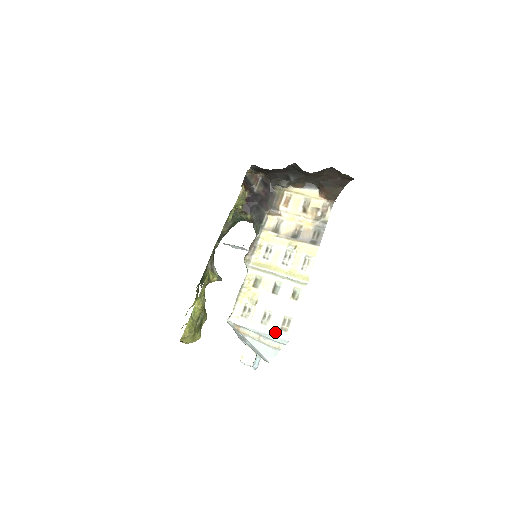
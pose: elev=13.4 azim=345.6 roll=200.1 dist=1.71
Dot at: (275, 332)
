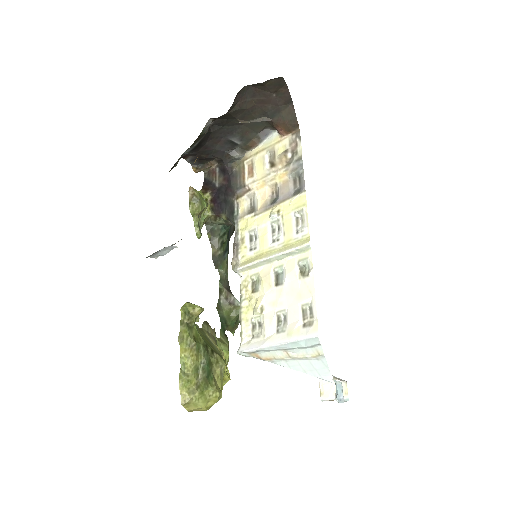
Dot at: (296, 335)
